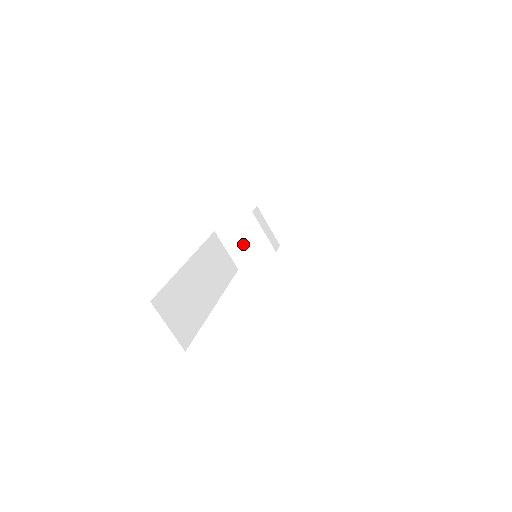
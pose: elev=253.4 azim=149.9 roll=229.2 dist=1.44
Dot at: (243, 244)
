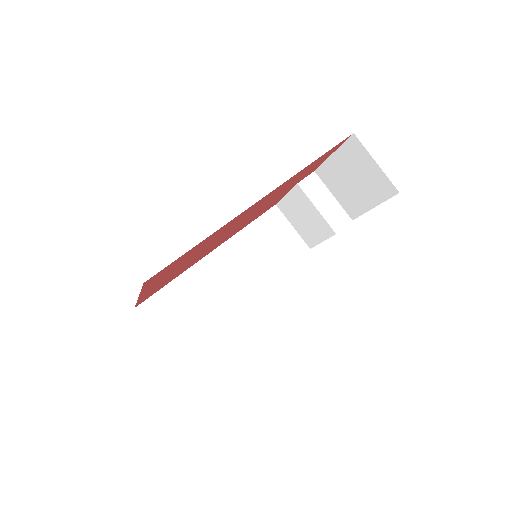
Dot at: (303, 221)
